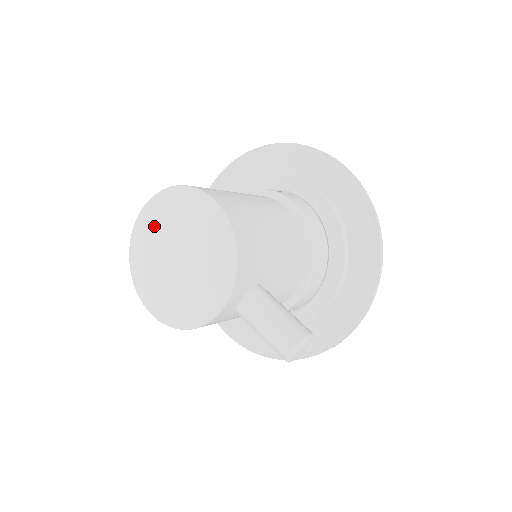
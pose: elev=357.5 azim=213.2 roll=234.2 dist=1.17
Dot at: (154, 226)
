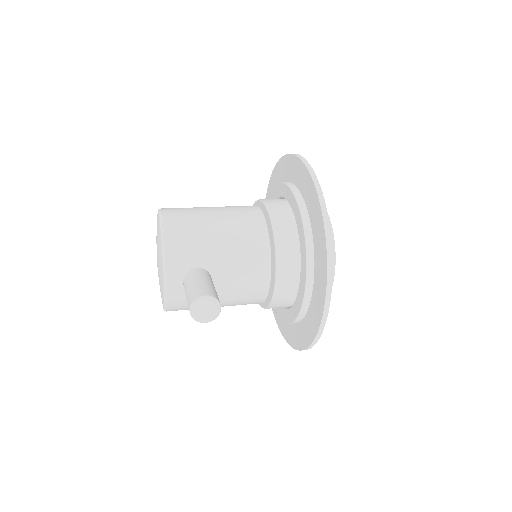
Dot at: occluded
